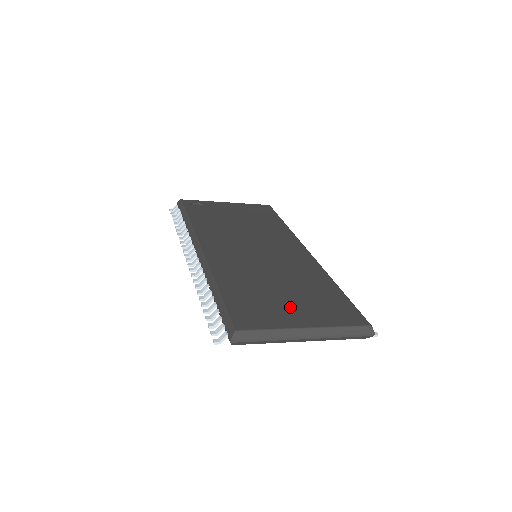
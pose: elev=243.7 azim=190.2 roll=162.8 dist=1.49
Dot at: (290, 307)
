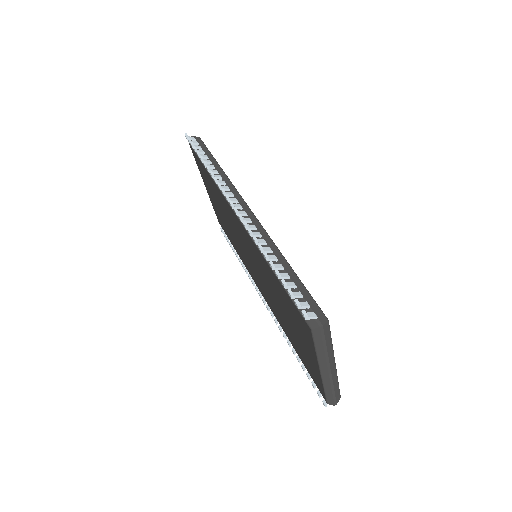
Dot at: occluded
